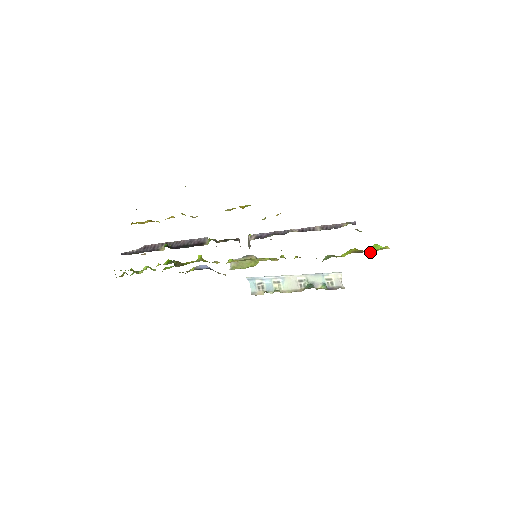
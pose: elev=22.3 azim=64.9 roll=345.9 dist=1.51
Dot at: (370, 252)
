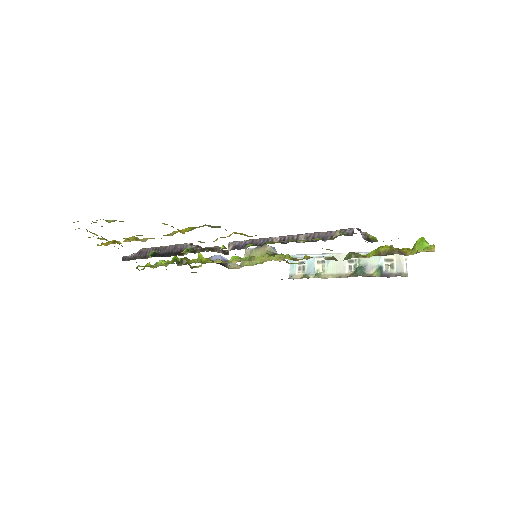
Dot at: (409, 252)
